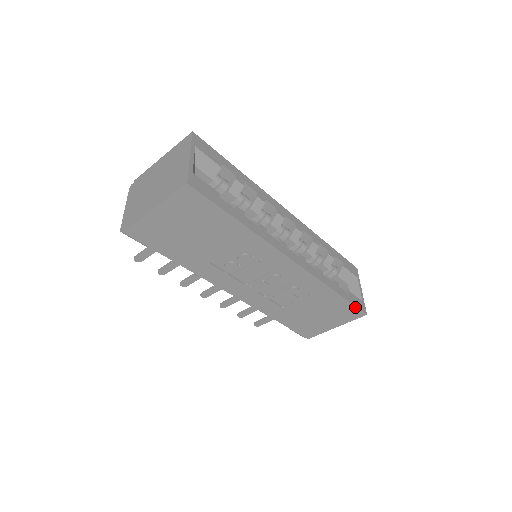
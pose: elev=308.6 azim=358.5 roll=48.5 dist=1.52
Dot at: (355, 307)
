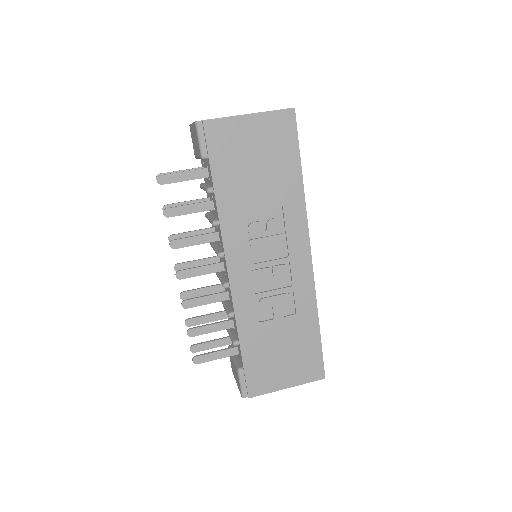
Dot at: (322, 359)
